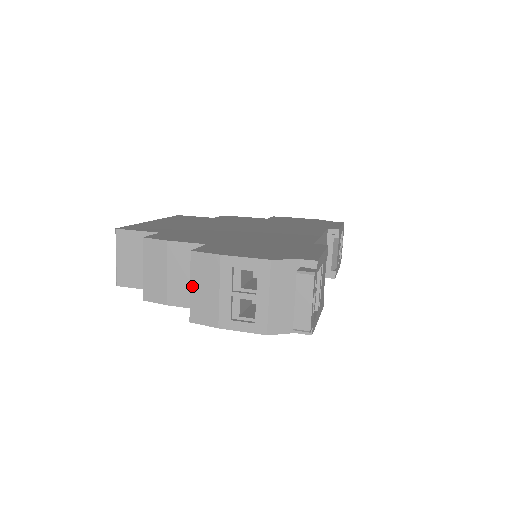
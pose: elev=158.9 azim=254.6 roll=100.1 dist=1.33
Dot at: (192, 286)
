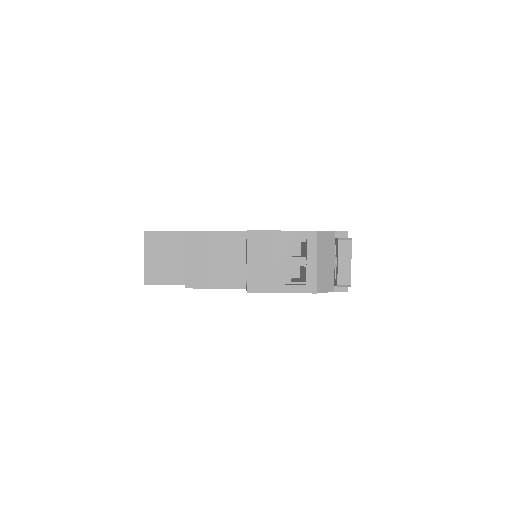
Dot at: (249, 260)
